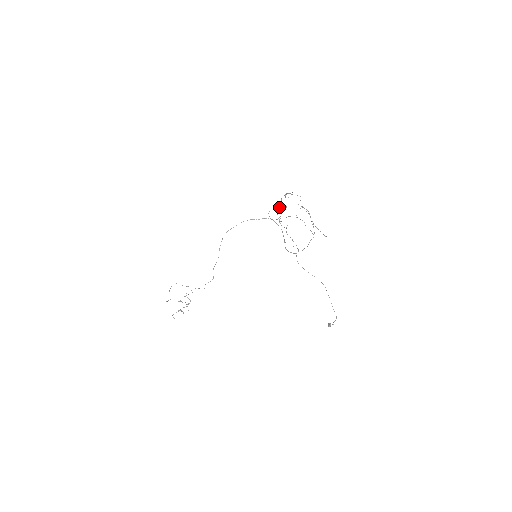
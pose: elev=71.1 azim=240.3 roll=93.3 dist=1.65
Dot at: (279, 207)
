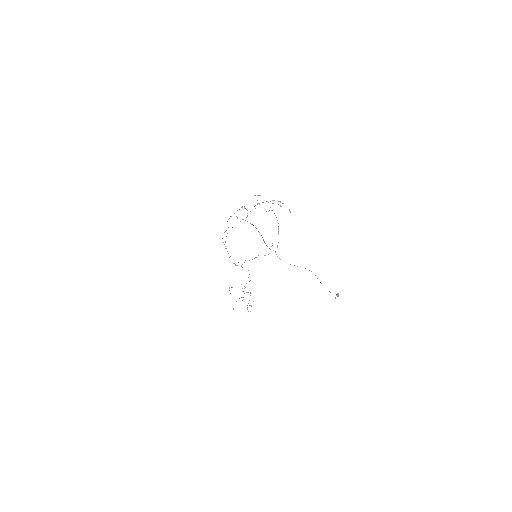
Dot at: (227, 251)
